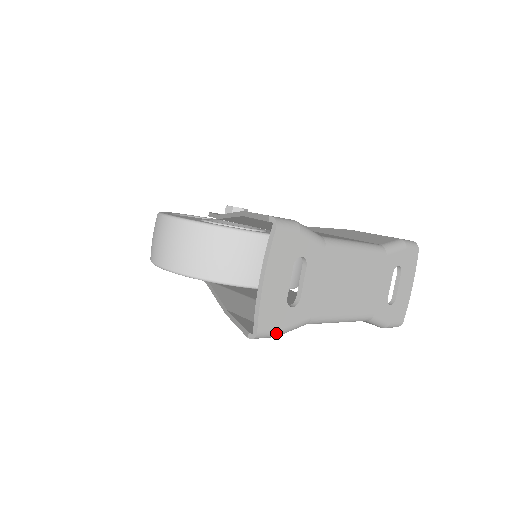
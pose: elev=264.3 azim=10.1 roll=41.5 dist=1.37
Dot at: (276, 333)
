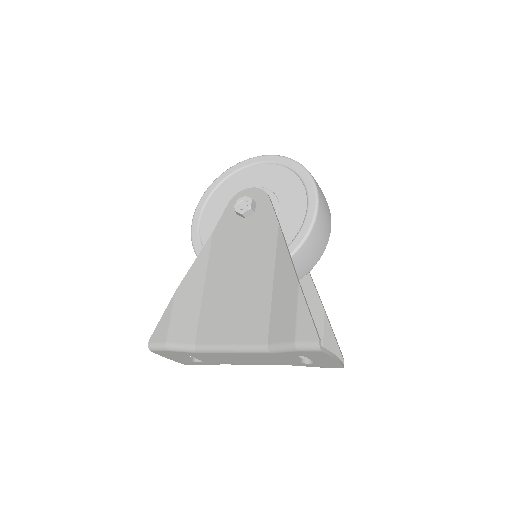
Dot at: occluded
